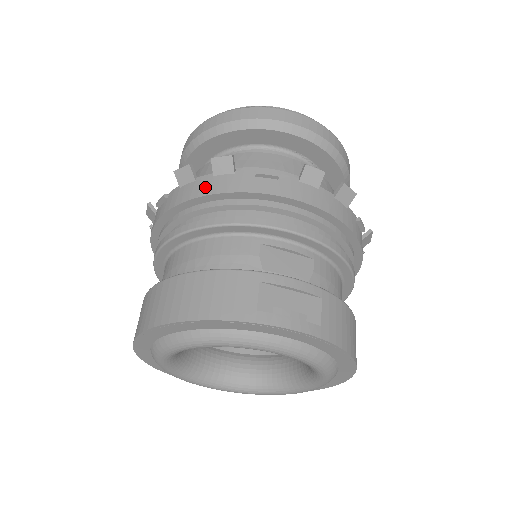
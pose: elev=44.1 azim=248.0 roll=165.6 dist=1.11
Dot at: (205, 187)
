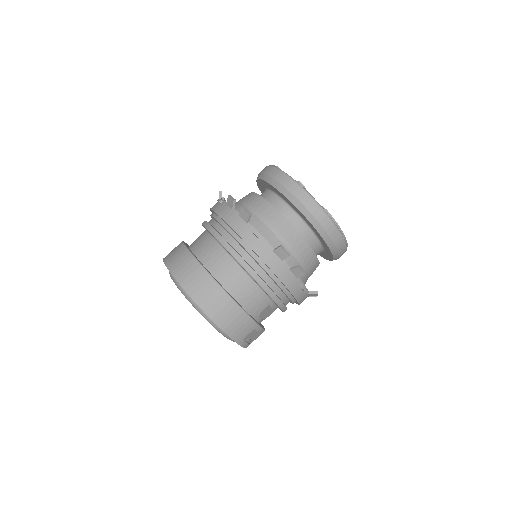
Dot at: (281, 272)
